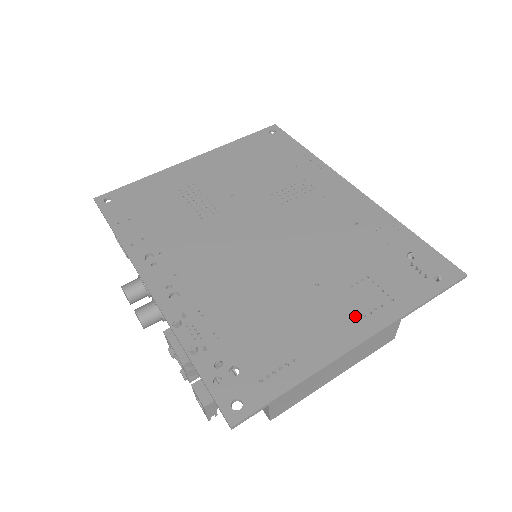
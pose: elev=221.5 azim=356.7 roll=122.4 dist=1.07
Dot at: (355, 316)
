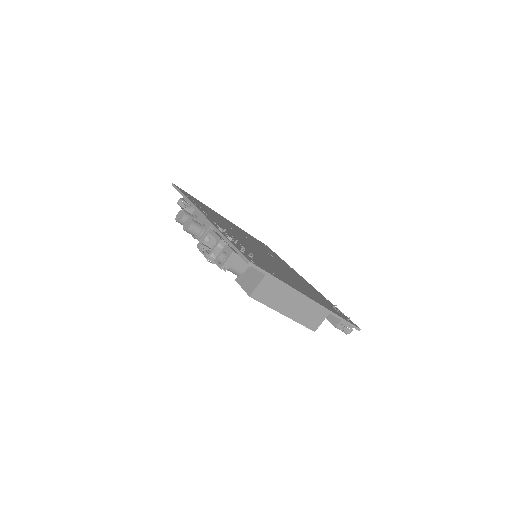
Dot at: (309, 294)
